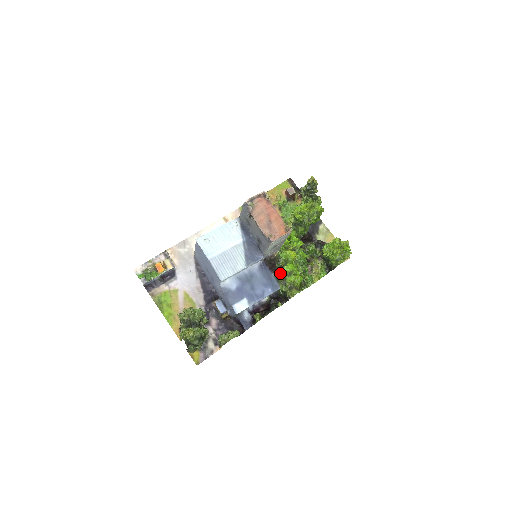
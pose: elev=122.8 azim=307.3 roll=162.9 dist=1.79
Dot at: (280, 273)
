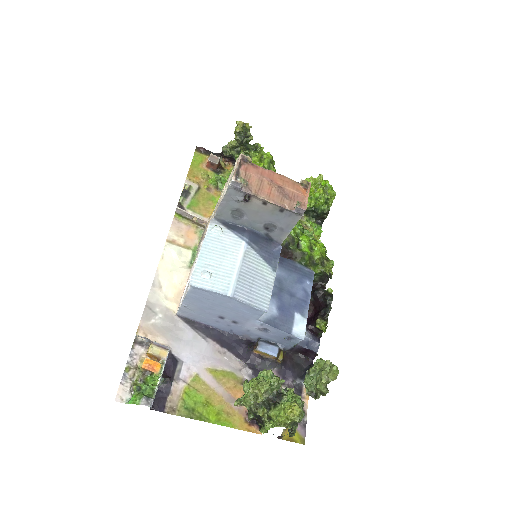
Dot at: (303, 254)
